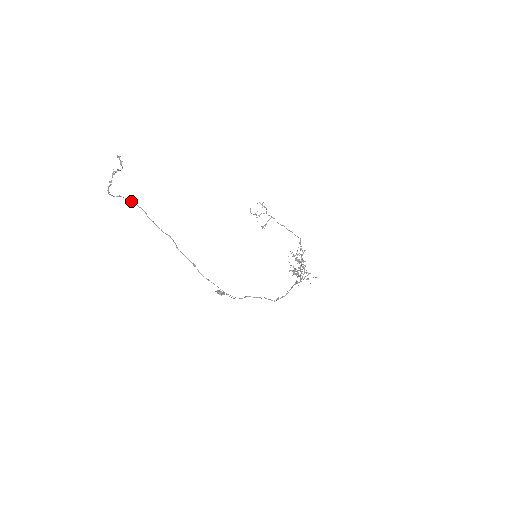
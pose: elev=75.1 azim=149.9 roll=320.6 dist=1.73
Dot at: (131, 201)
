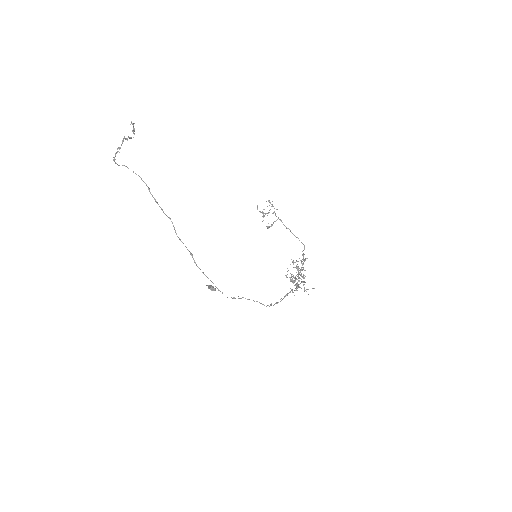
Dot at: (136, 174)
